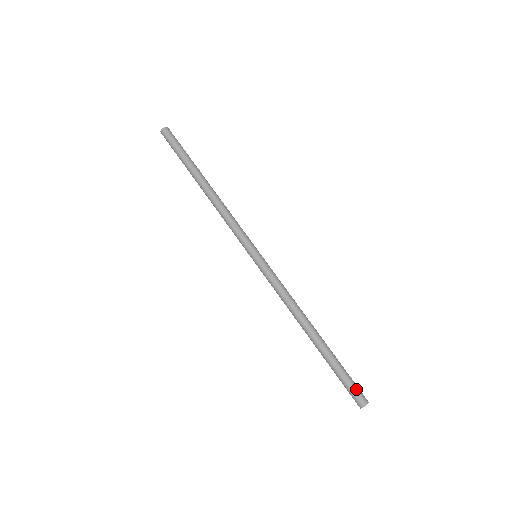
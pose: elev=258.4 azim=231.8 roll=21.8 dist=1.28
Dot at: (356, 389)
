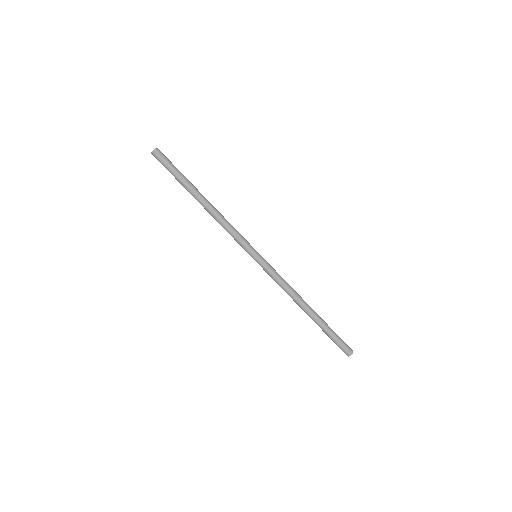
Dot at: (344, 345)
